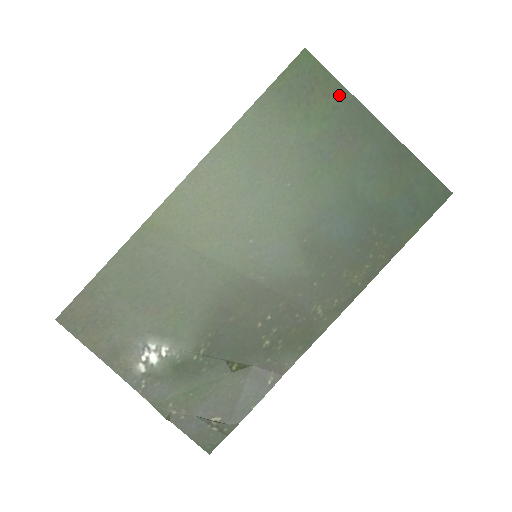
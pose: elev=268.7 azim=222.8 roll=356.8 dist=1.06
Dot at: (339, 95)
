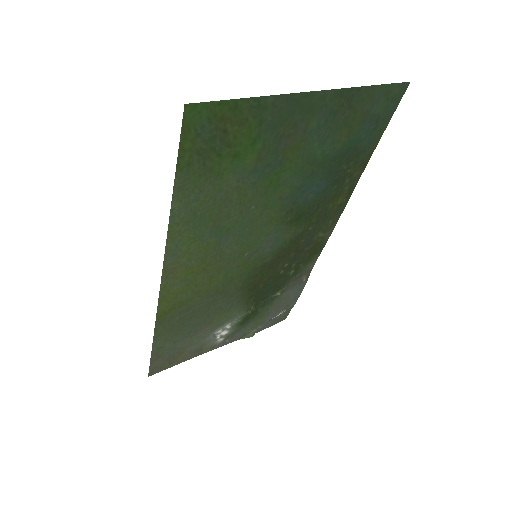
Dot at: (258, 109)
